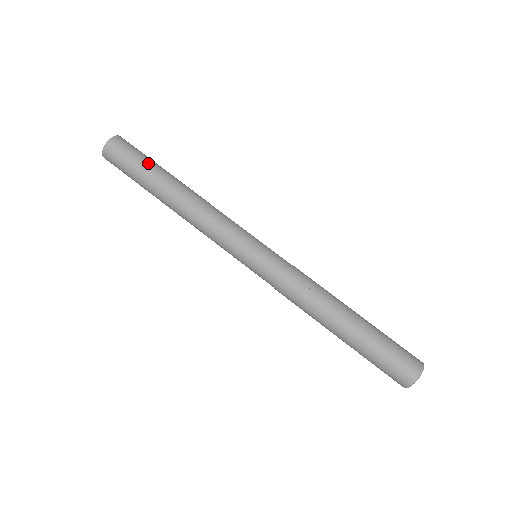
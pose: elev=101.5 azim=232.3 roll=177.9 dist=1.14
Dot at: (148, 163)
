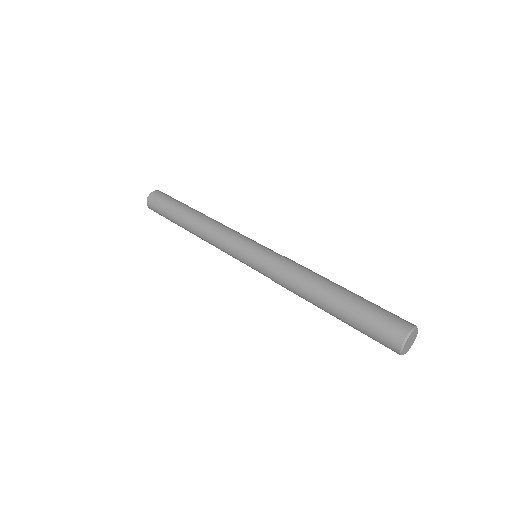
Dot at: occluded
